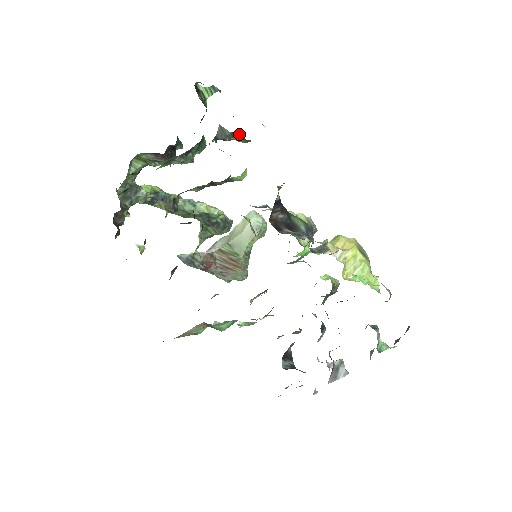
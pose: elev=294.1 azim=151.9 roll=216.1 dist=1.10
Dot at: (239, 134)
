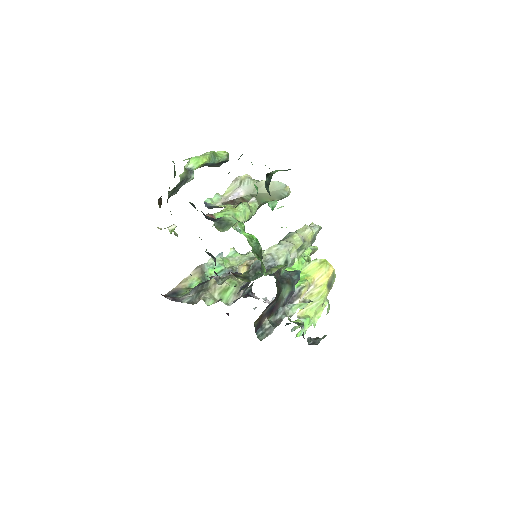
Dot at: occluded
